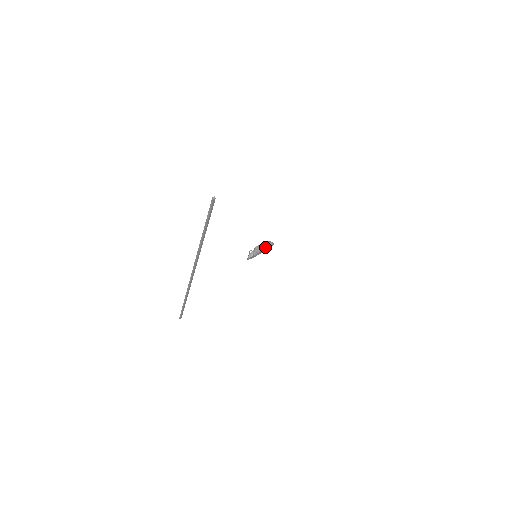
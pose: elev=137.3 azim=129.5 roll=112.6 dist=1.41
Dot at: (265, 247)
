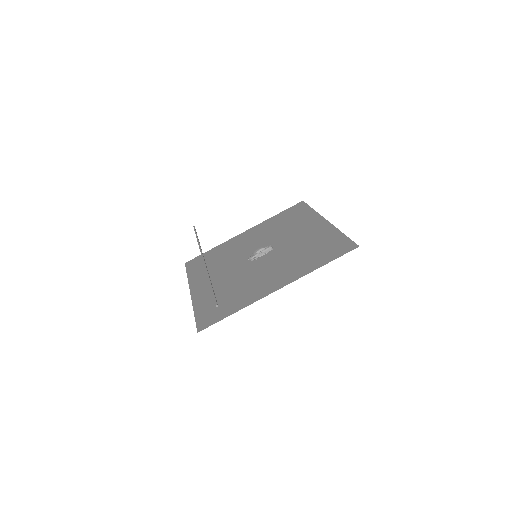
Dot at: (265, 253)
